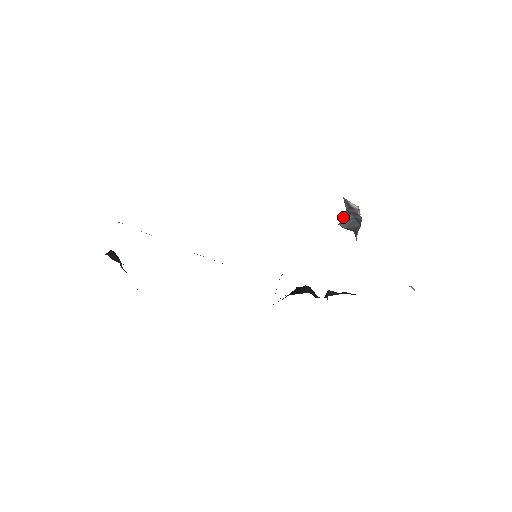
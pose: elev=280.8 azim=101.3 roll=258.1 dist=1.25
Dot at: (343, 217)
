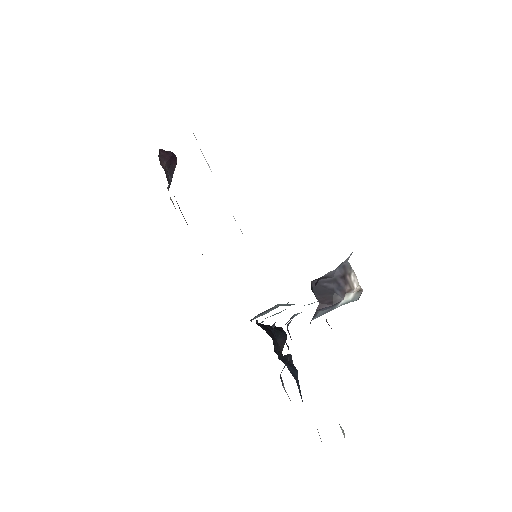
Dot at: (324, 278)
